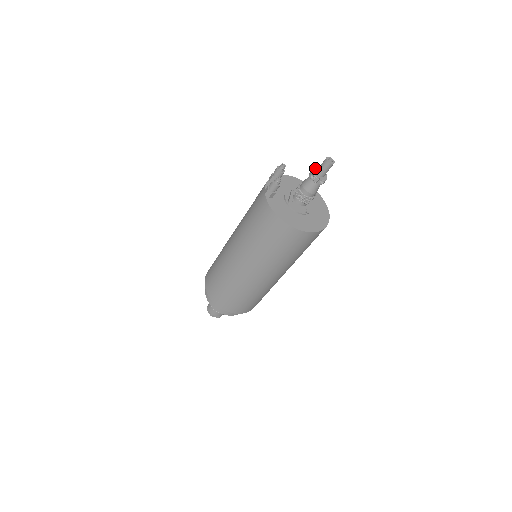
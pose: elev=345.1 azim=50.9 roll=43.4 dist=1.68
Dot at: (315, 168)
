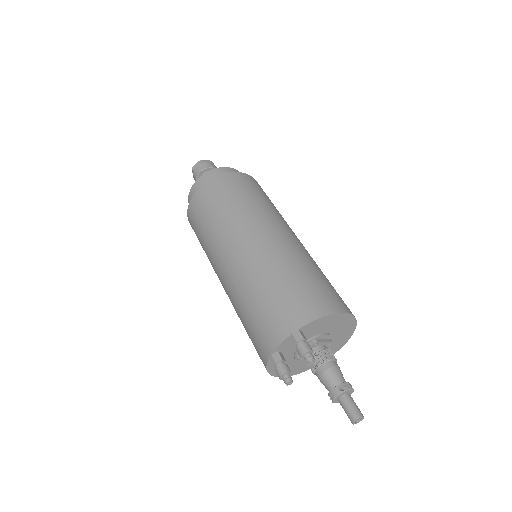
Dot at: (343, 393)
